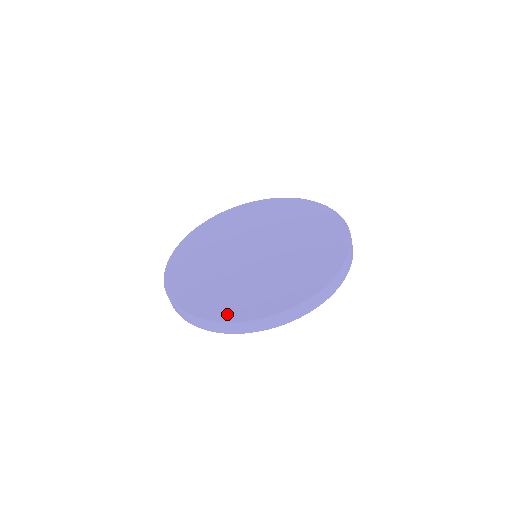
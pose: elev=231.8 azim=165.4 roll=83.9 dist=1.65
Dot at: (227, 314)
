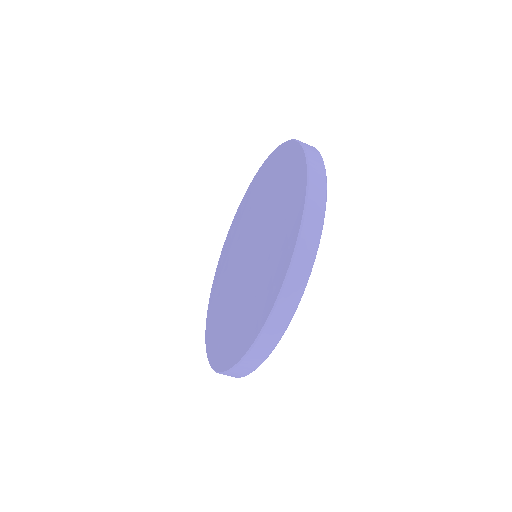
Dot at: (213, 356)
